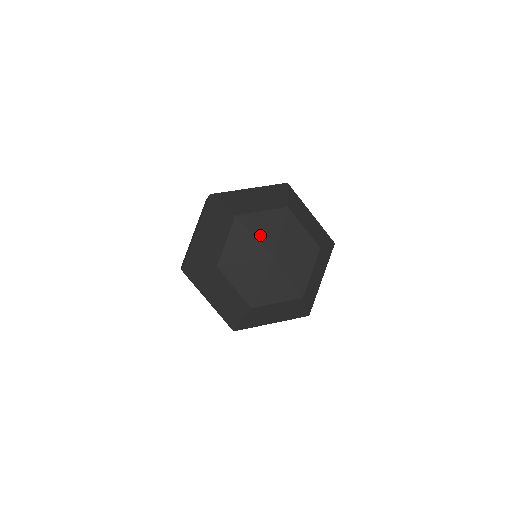
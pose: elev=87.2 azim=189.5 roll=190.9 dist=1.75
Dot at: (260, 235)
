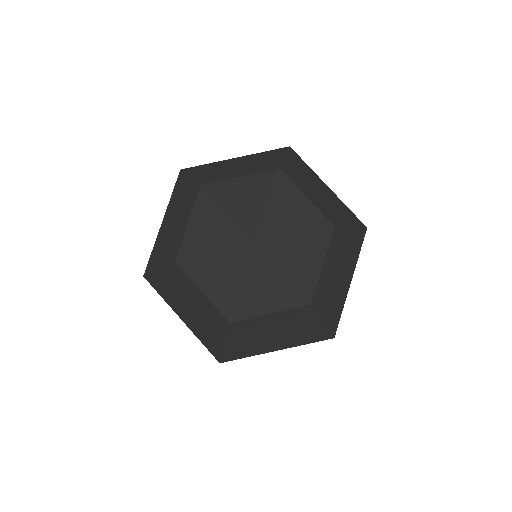
Dot at: (274, 209)
